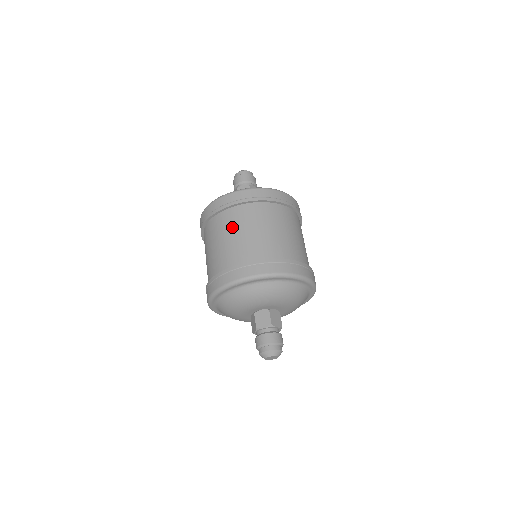
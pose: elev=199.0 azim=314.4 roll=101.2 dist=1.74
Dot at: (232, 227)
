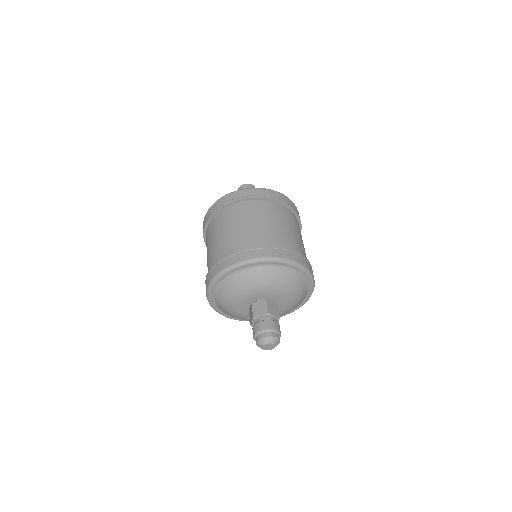
Dot at: (282, 218)
